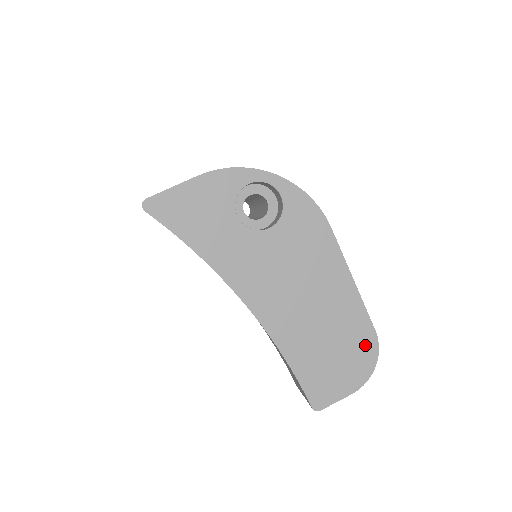
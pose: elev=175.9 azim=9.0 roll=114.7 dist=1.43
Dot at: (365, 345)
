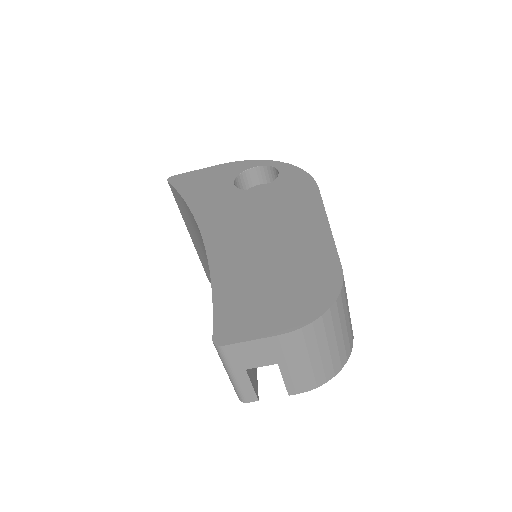
Dot at: (322, 282)
